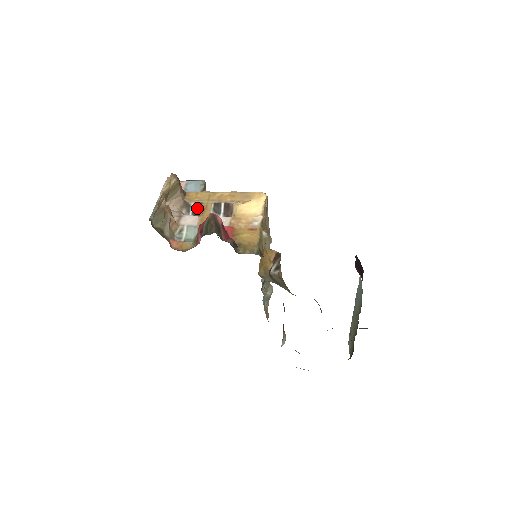
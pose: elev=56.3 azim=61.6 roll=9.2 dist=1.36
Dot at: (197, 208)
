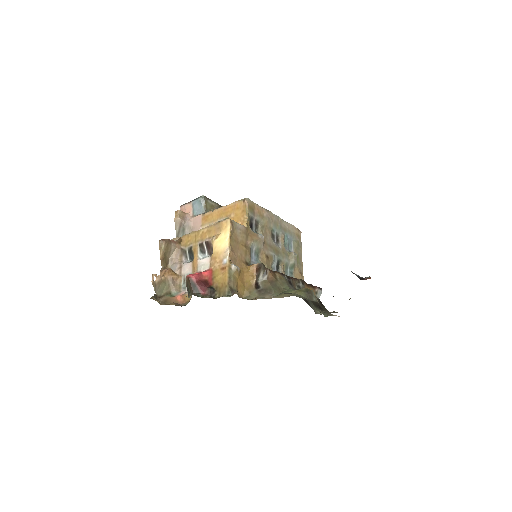
Dot at: (190, 252)
